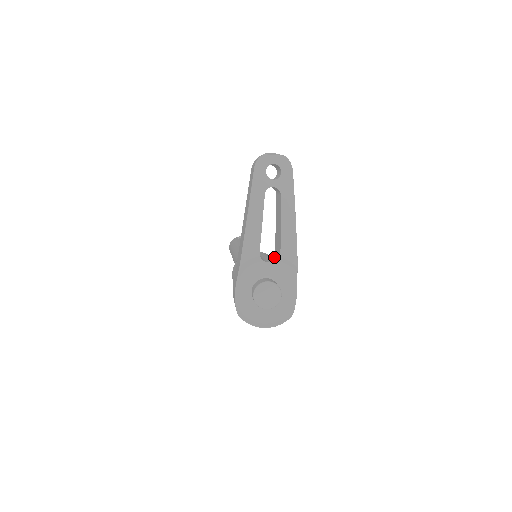
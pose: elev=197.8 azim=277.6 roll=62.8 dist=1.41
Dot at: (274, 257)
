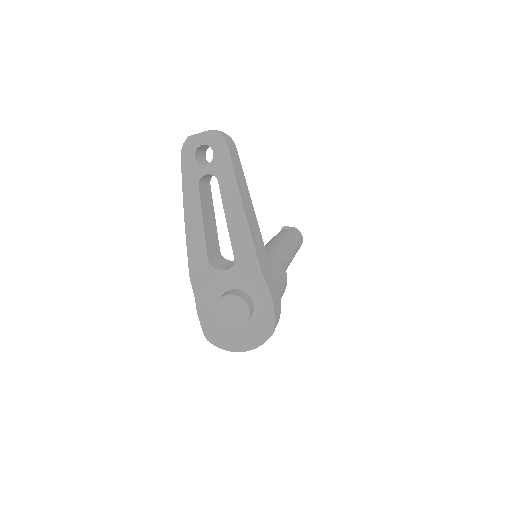
Dot at: occluded
